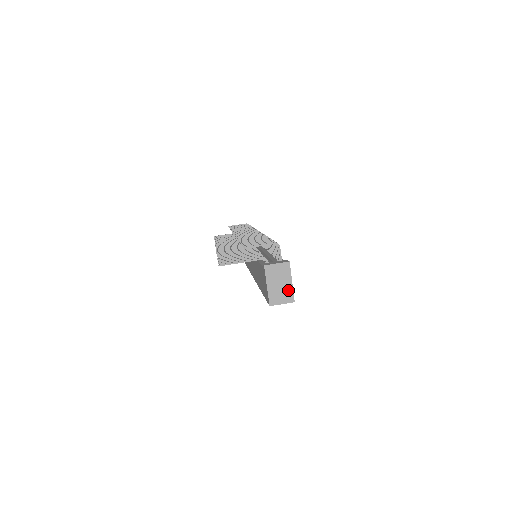
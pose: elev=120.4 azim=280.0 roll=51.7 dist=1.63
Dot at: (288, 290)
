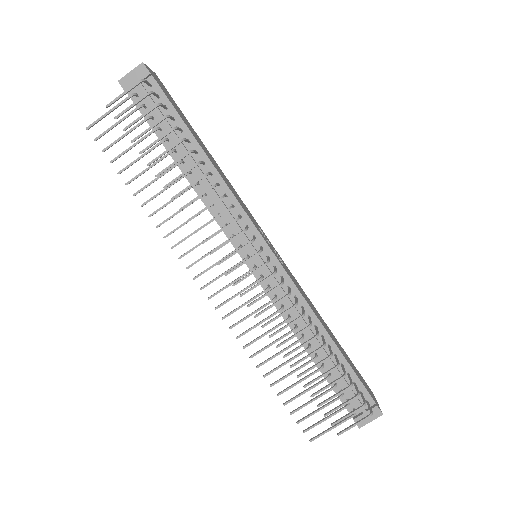
Dot at: occluded
